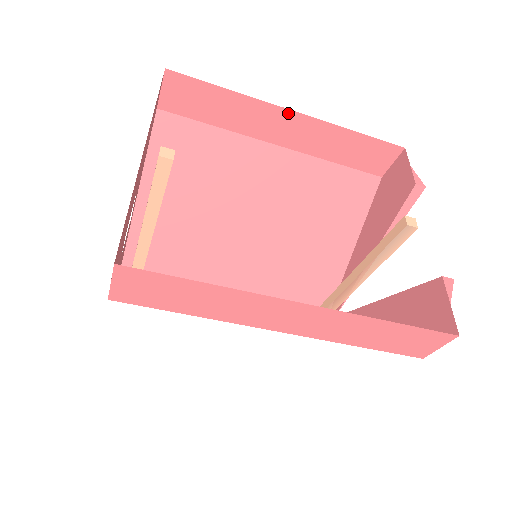
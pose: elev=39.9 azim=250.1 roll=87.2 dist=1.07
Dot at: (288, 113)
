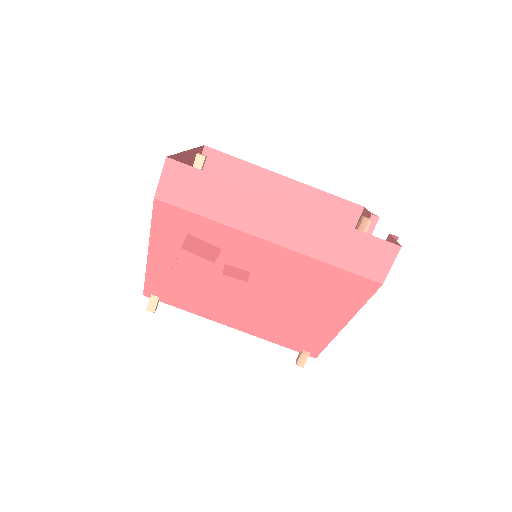
Dot at: (281, 178)
